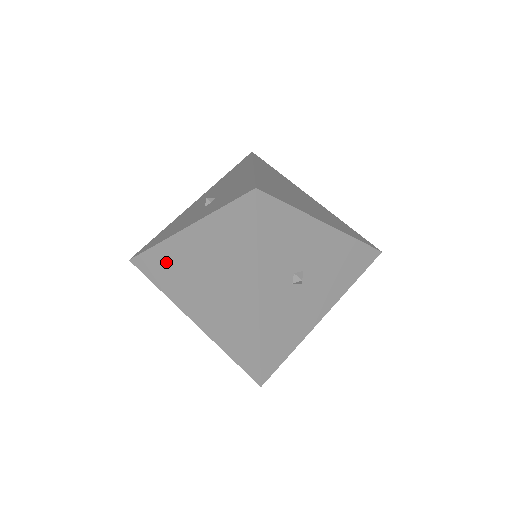
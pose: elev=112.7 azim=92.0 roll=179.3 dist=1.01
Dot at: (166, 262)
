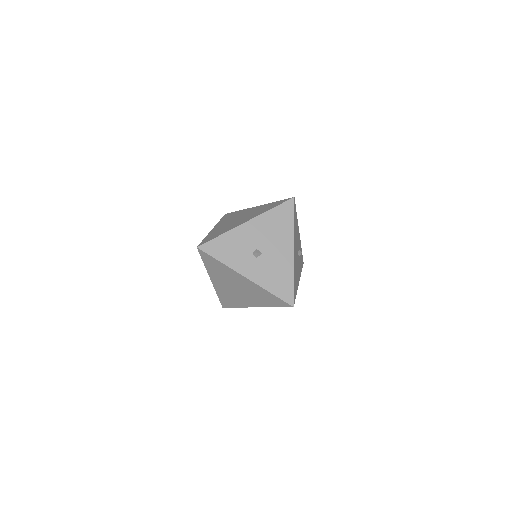
Dot at: (225, 296)
